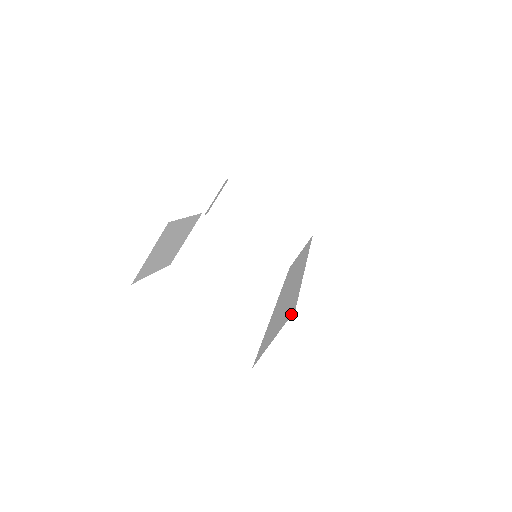
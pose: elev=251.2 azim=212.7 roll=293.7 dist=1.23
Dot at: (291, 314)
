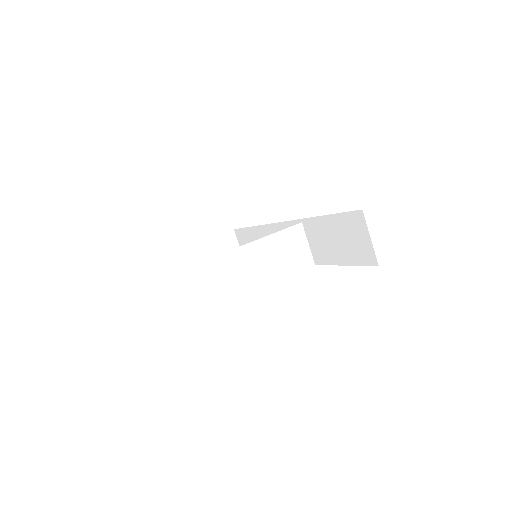
Dot at: (362, 215)
